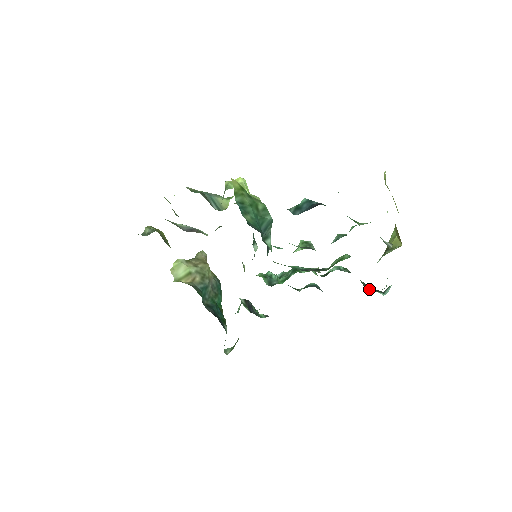
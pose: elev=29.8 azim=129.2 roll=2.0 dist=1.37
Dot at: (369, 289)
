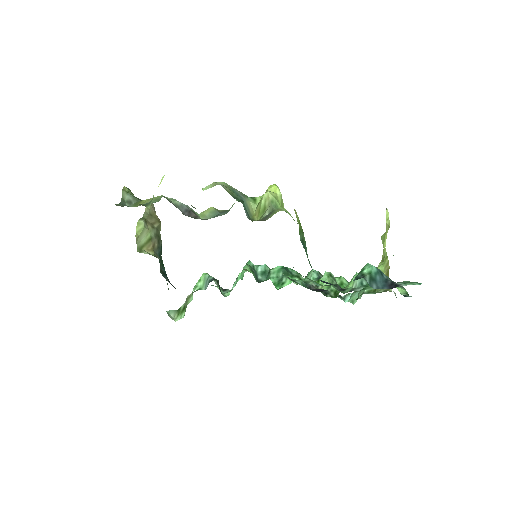
Dot at: occluded
